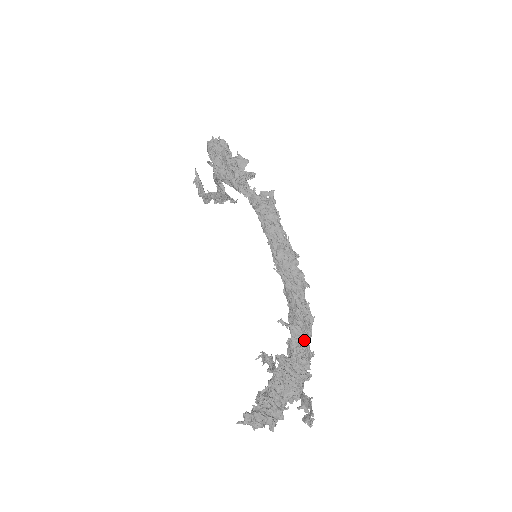
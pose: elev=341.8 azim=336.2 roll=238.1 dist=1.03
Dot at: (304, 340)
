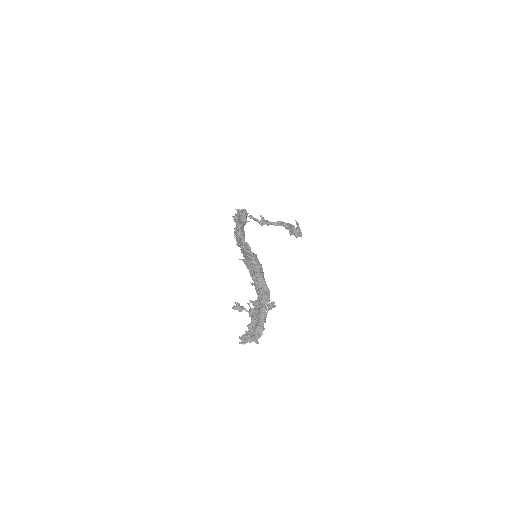
Dot at: (262, 288)
